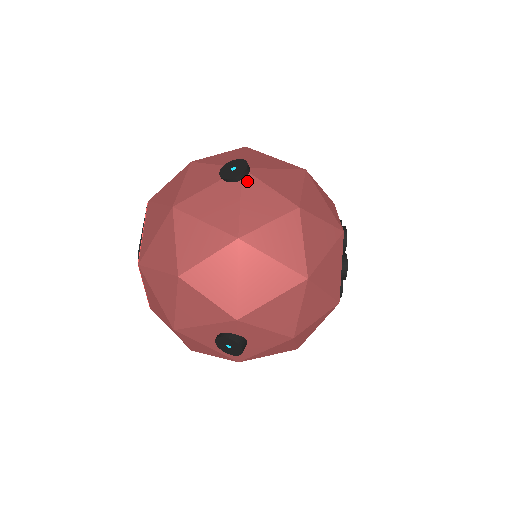
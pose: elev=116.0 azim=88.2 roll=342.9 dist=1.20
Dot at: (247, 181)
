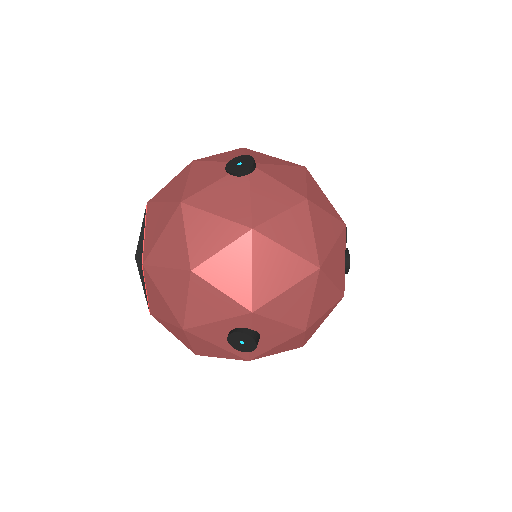
Dot at: (255, 175)
